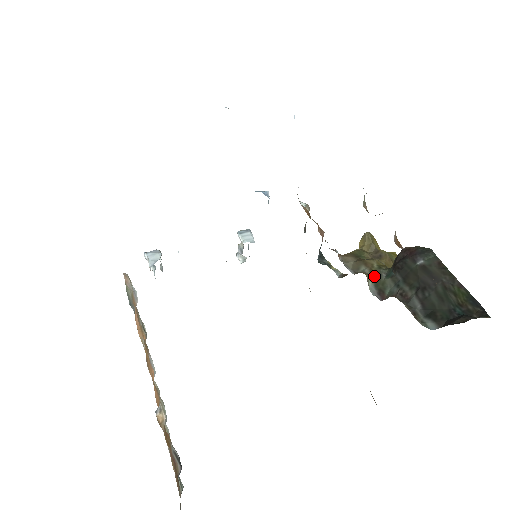
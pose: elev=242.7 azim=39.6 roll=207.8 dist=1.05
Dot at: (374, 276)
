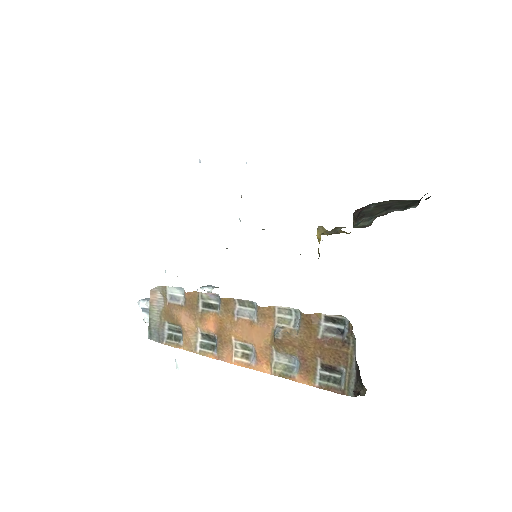
Dot at: occluded
